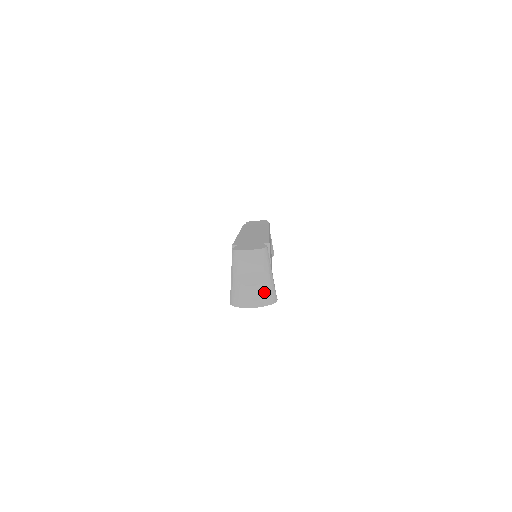
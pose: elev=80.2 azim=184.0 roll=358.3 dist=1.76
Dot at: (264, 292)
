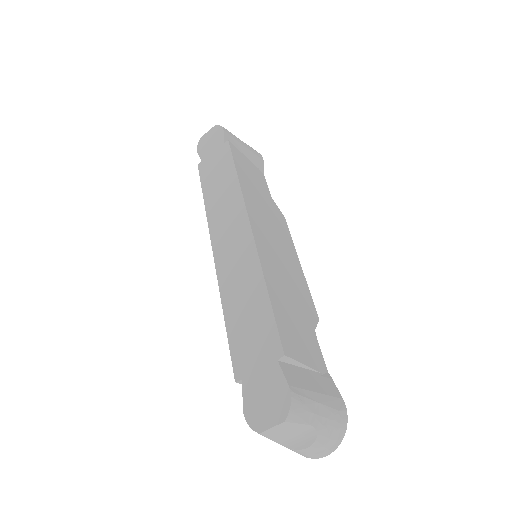
Dot at: (328, 438)
